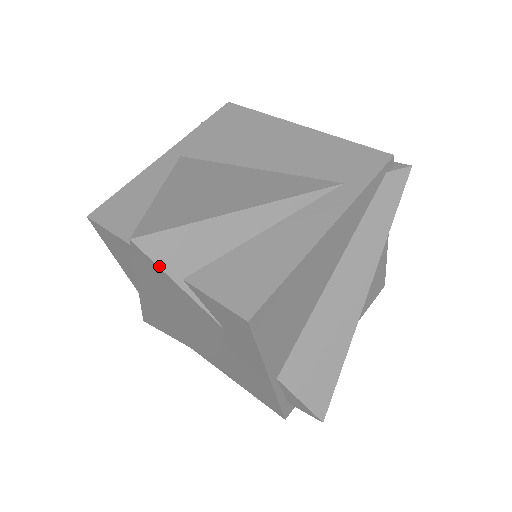
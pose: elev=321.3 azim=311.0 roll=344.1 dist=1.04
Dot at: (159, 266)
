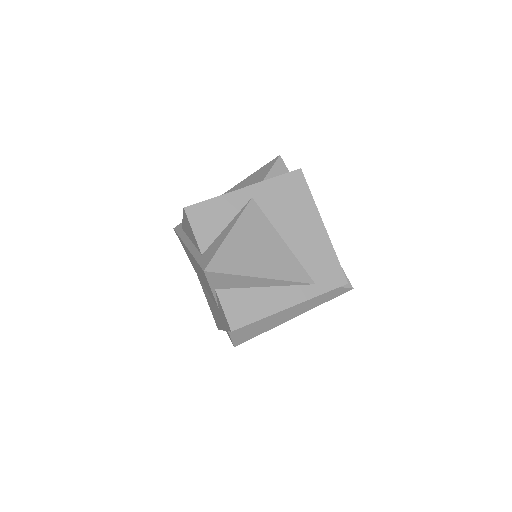
Dot at: (209, 282)
